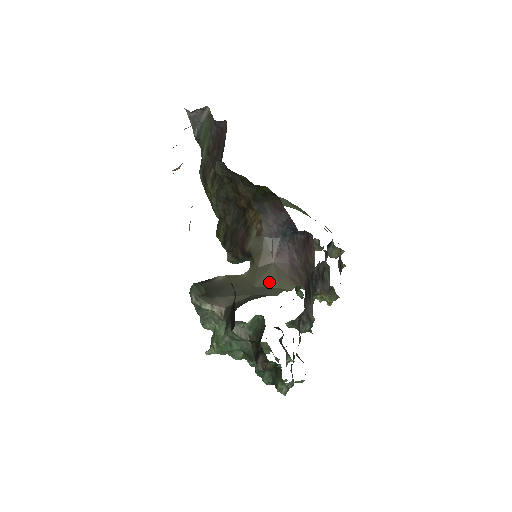
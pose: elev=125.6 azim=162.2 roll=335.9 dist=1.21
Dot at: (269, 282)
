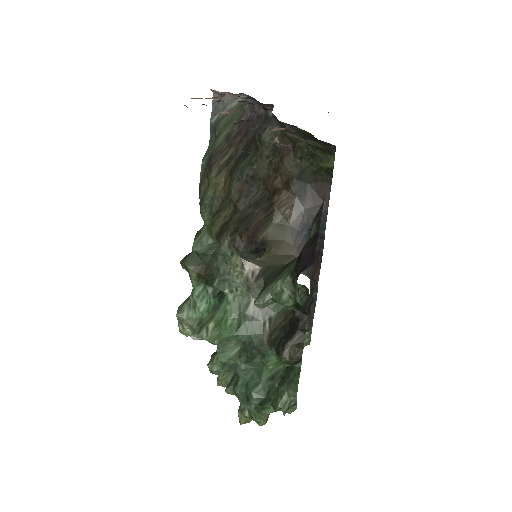
Dot at: occluded
